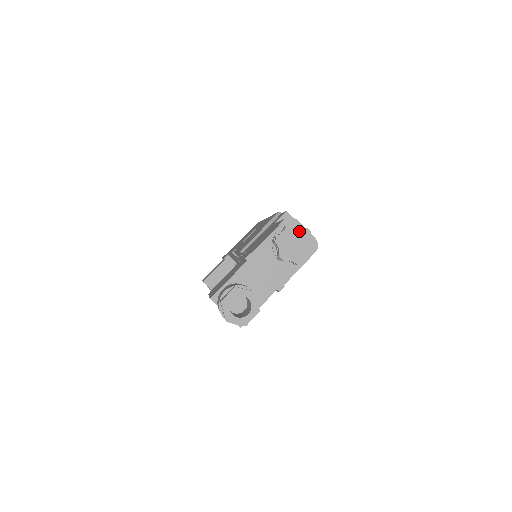
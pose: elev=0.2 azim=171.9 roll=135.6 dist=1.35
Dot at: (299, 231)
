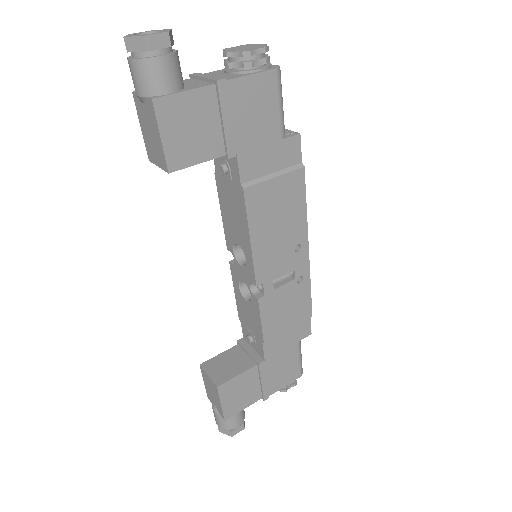
Dot at: (253, 45)
